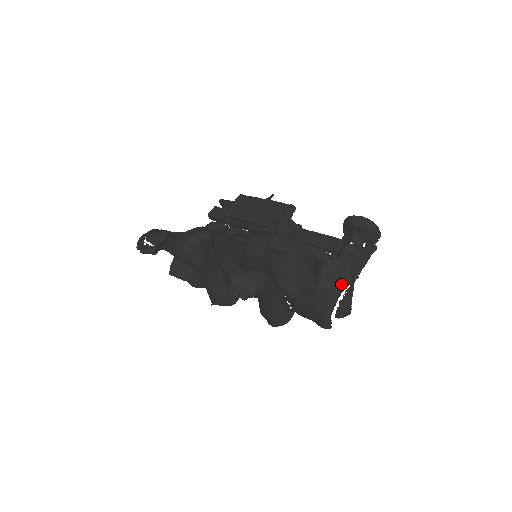
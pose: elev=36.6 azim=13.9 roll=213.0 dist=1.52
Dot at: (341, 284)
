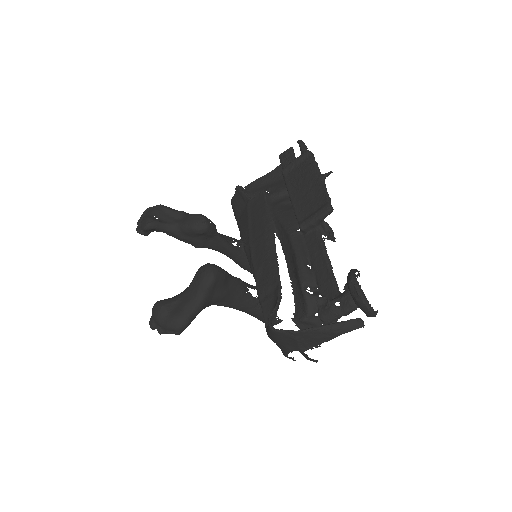
Dot at: (287, 347)
